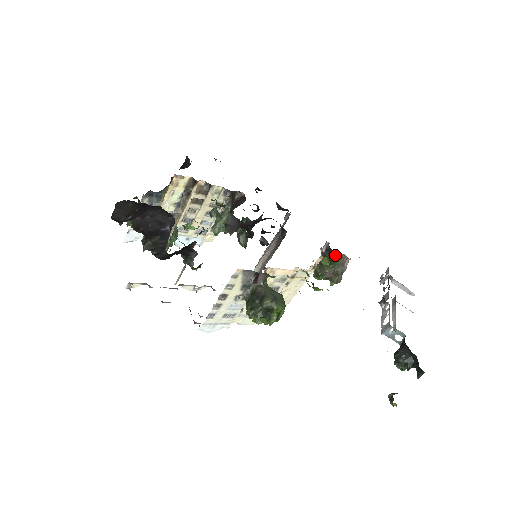
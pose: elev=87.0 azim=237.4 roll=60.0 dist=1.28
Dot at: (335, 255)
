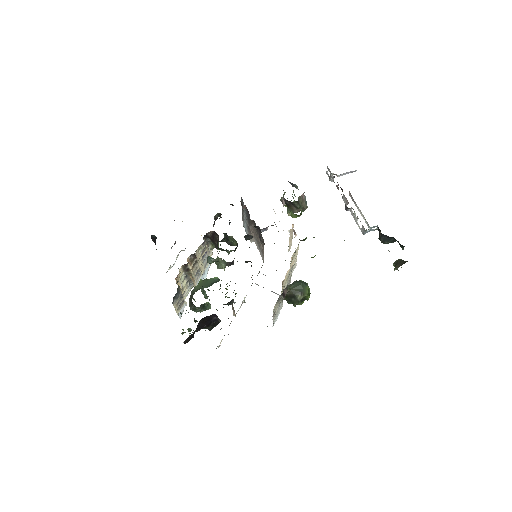
Dot at: (295, 203)
